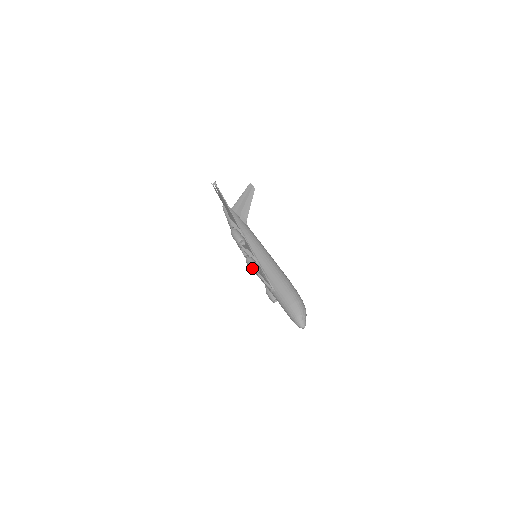
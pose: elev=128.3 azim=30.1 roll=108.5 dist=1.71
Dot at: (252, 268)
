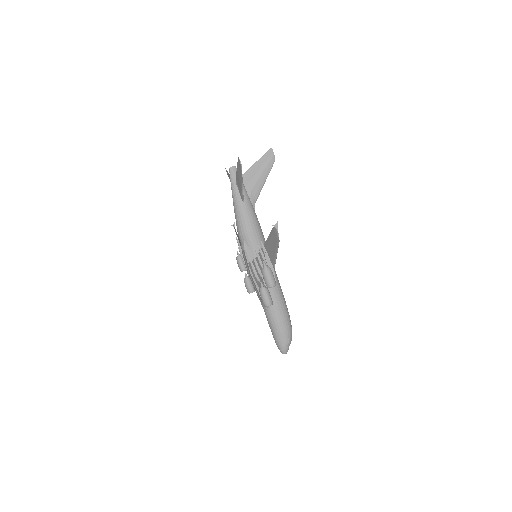
Dot at: (266, 303)
